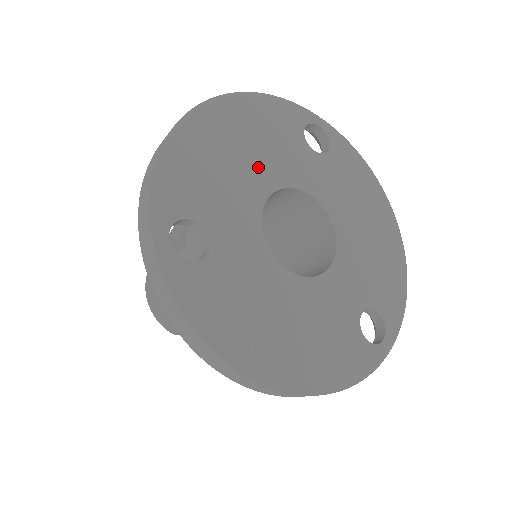
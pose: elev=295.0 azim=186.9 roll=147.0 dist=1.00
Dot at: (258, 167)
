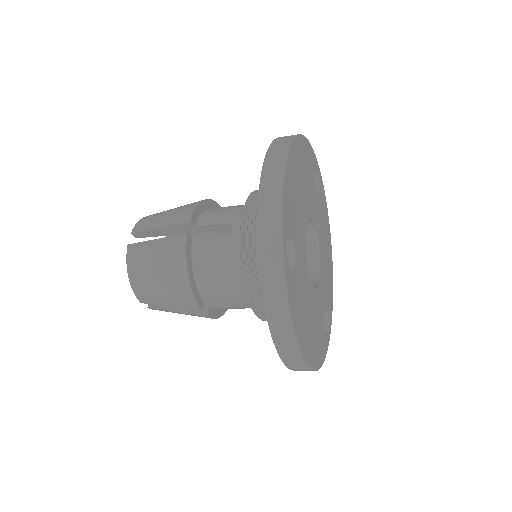
Dot at: (305, 199)
